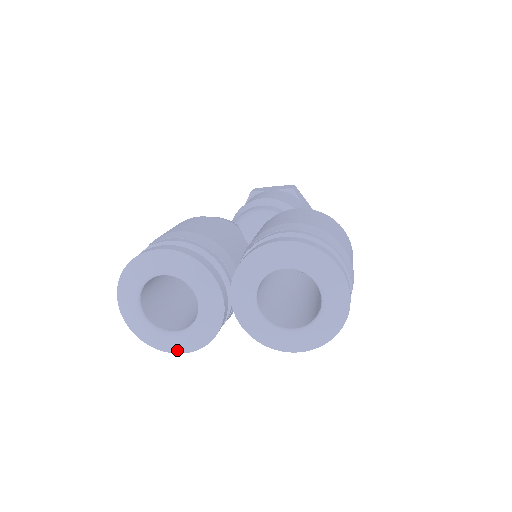
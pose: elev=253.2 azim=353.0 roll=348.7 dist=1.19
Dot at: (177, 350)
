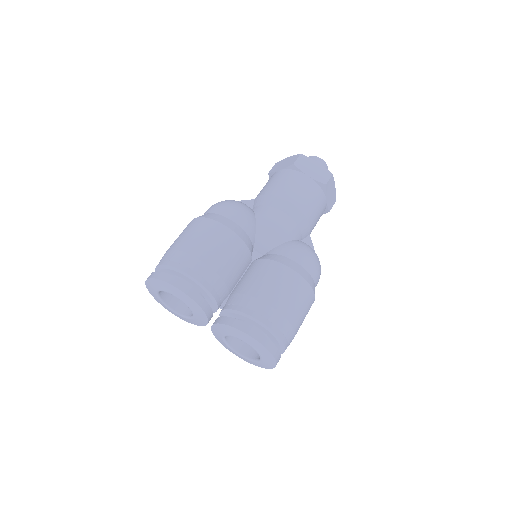
Dot at: (173, 313)
